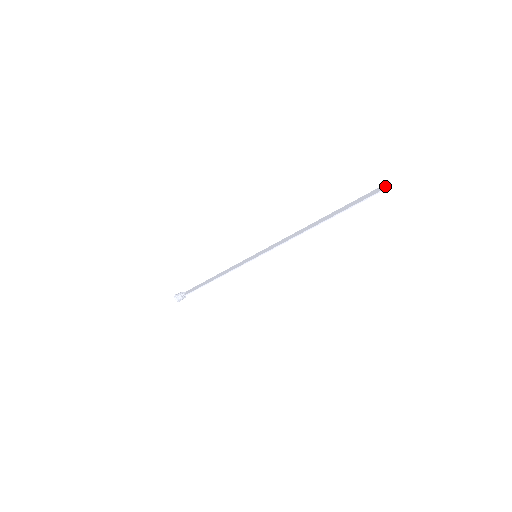
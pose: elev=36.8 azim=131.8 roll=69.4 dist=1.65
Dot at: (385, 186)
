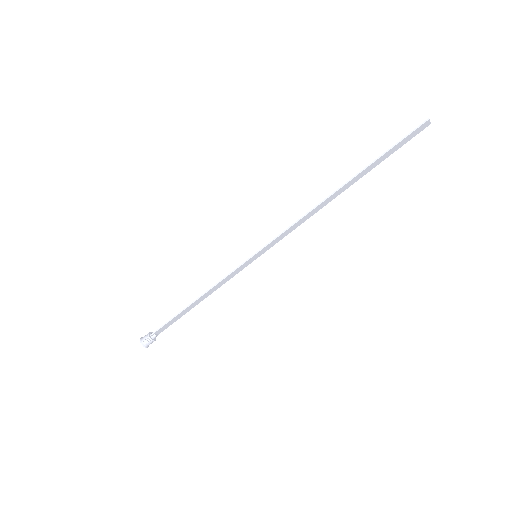
Dot at: (423, 124)
